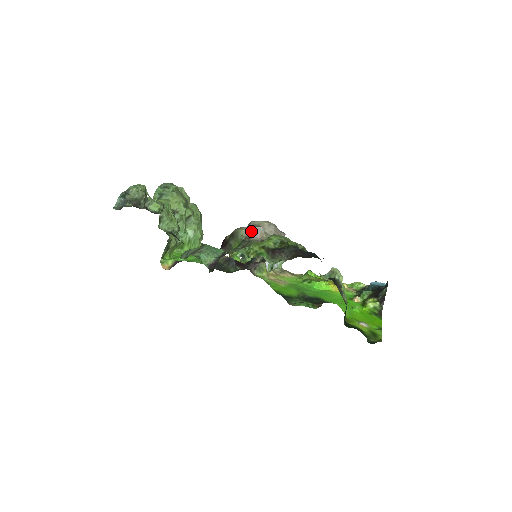
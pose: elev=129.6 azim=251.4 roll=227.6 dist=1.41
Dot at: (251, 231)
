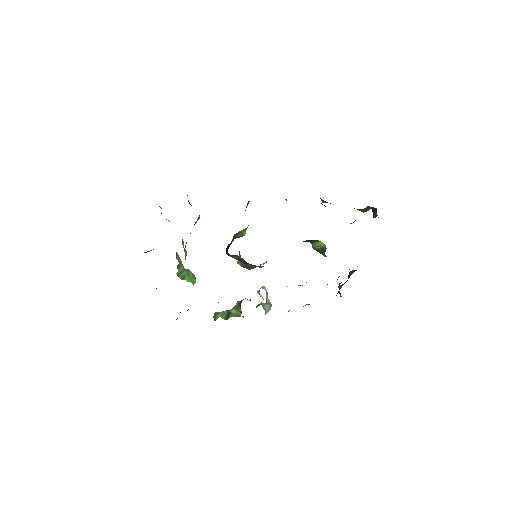
Dot at: occluded
